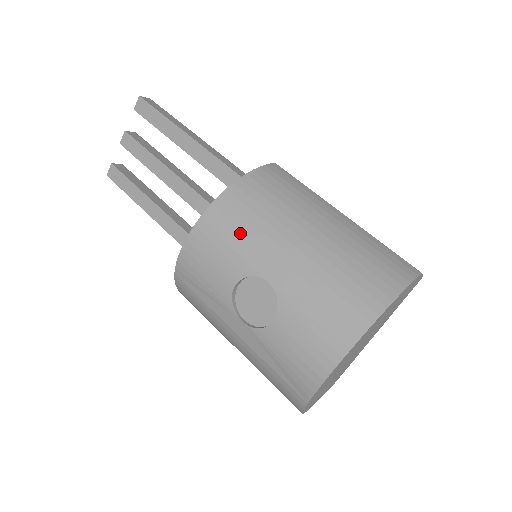
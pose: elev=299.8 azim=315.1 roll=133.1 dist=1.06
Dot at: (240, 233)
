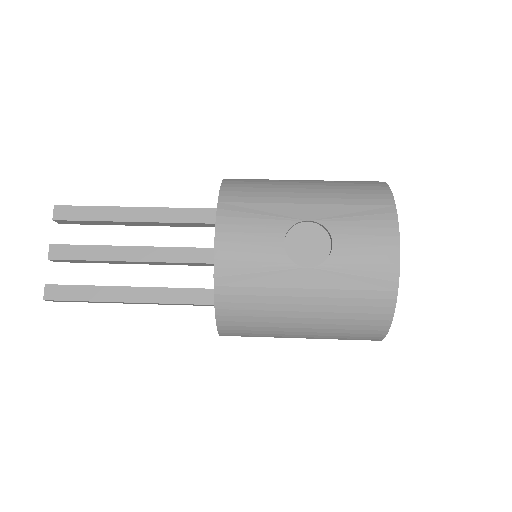
Dot at: (258, 207)
